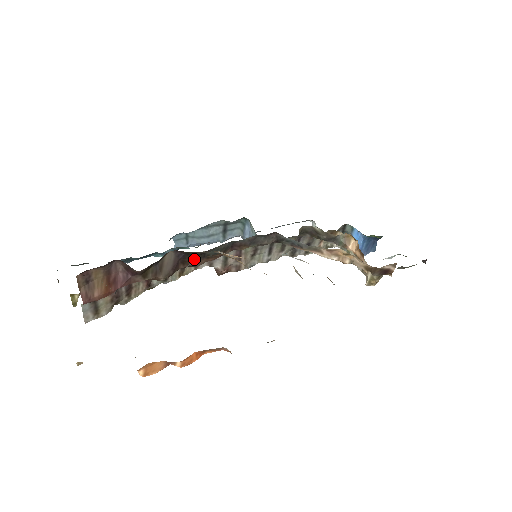
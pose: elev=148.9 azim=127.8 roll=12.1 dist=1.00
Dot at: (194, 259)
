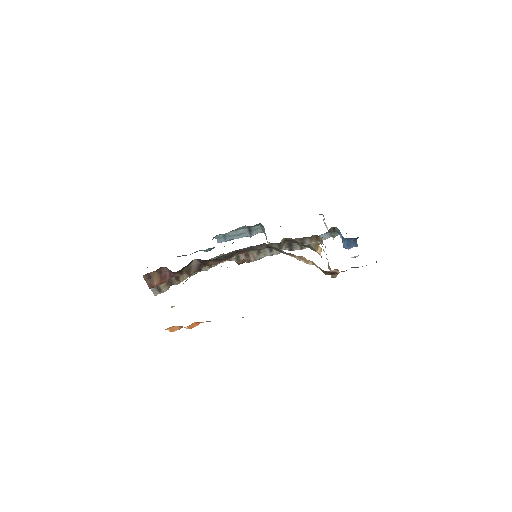
Dot at: (194, 273)
